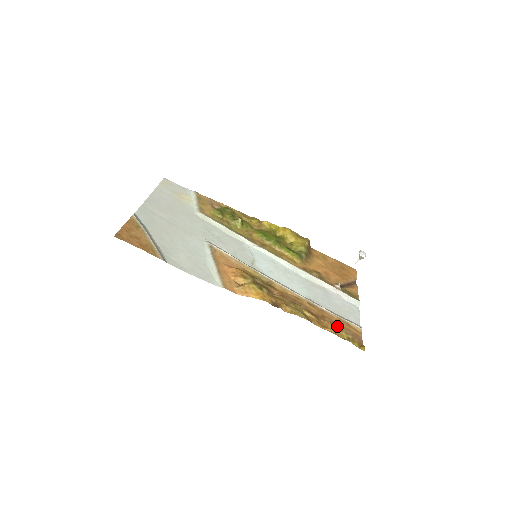
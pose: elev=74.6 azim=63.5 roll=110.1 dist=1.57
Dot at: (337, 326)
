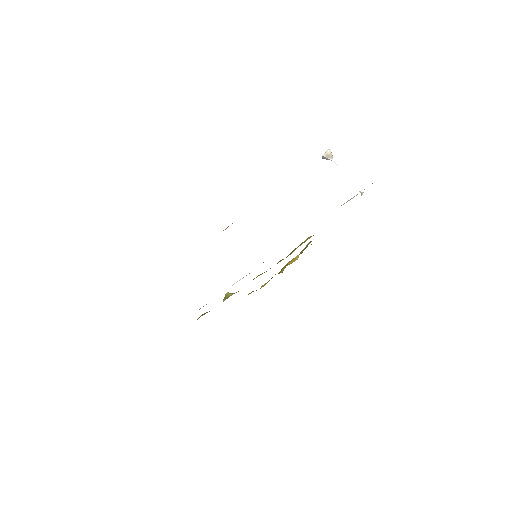
Dot at: occluded
